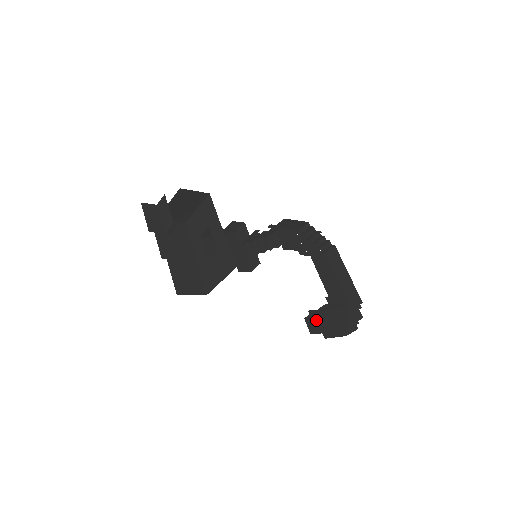
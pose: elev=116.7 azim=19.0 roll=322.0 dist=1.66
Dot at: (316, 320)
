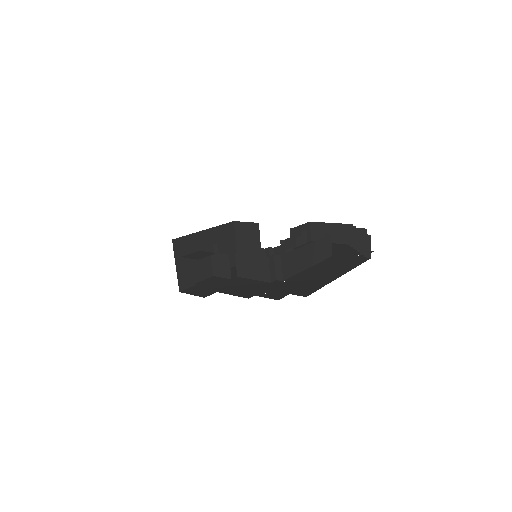
Dot at: (194, 255)
